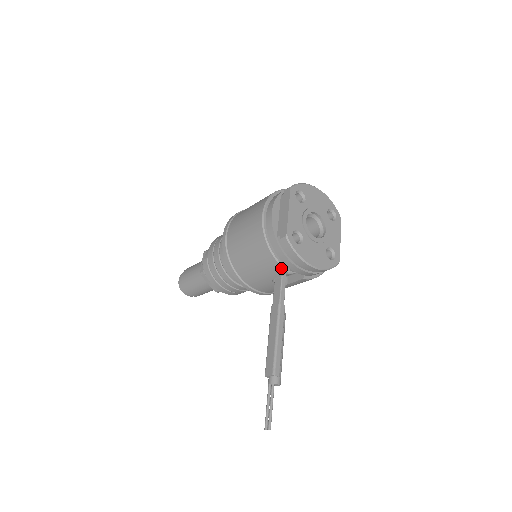
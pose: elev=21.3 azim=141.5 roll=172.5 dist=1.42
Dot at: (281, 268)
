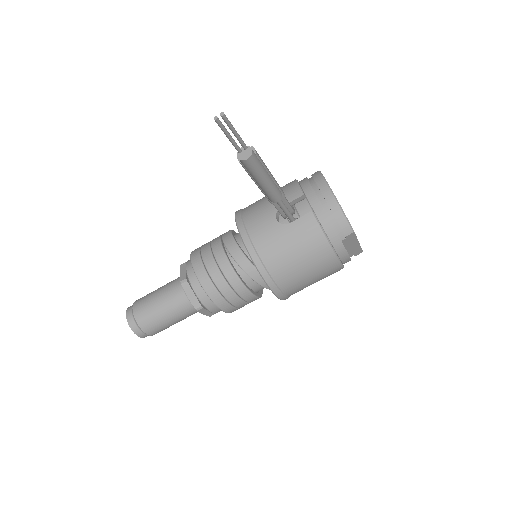
Dot at: (298, 190)
